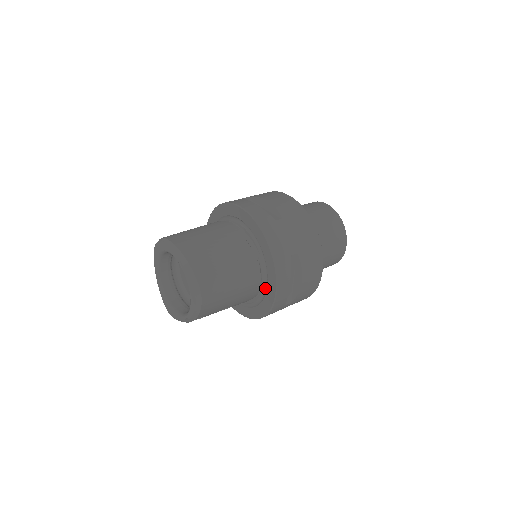
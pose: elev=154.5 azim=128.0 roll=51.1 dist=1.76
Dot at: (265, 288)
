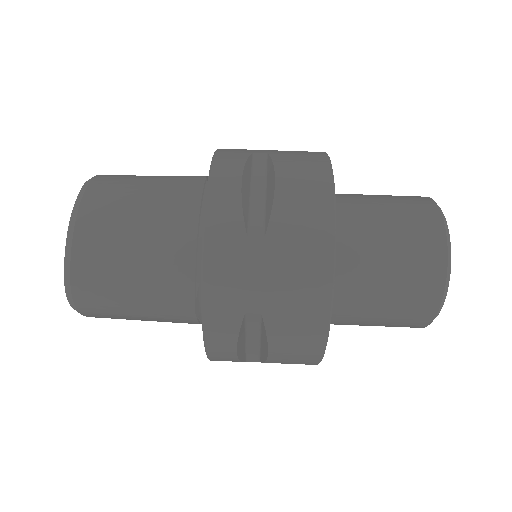
Dot at: occluded
